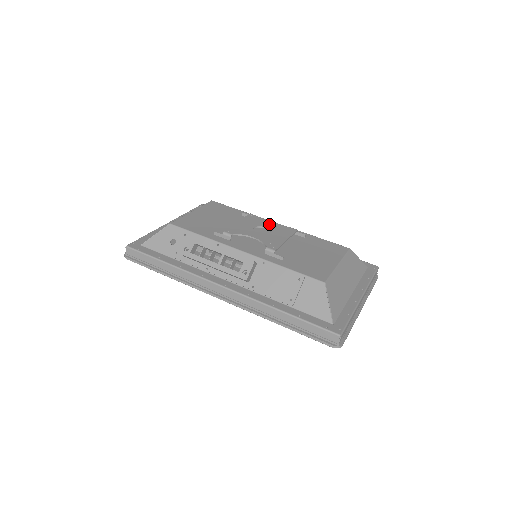
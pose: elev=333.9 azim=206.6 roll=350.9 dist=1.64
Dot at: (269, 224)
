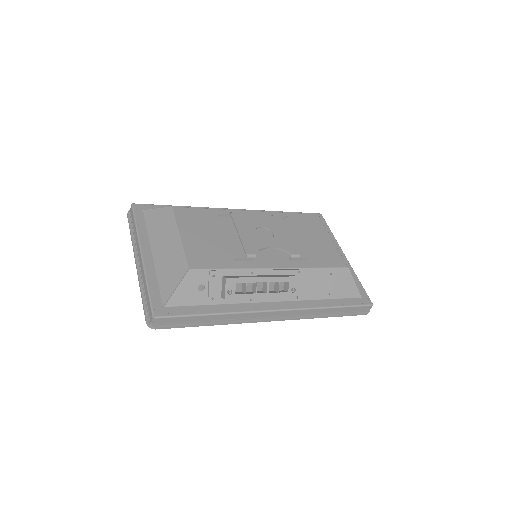
Dot at: (259, 220)
